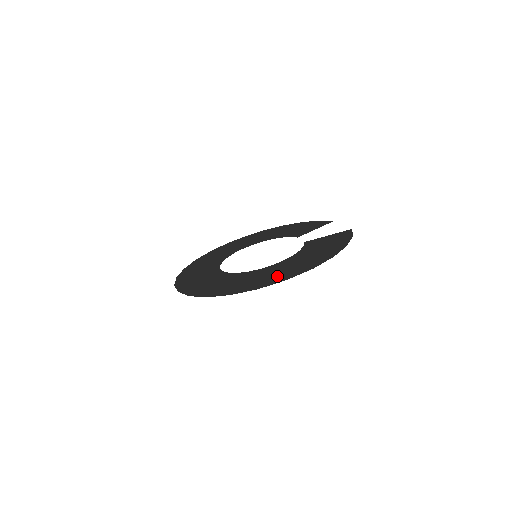
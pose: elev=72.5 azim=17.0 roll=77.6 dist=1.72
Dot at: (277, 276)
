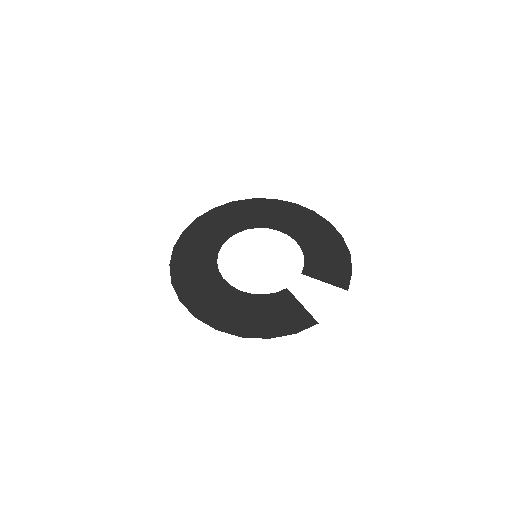
Dot at: (204, 304)
